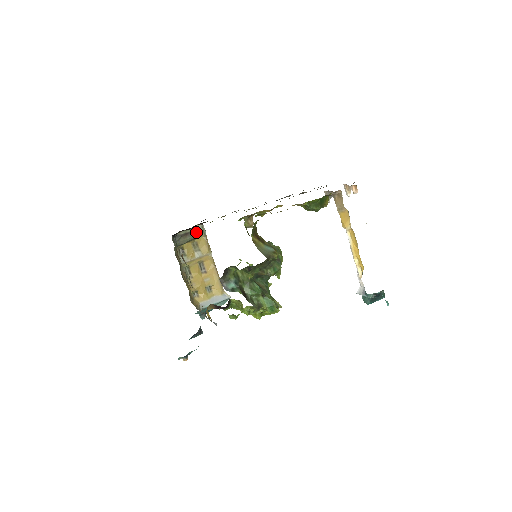
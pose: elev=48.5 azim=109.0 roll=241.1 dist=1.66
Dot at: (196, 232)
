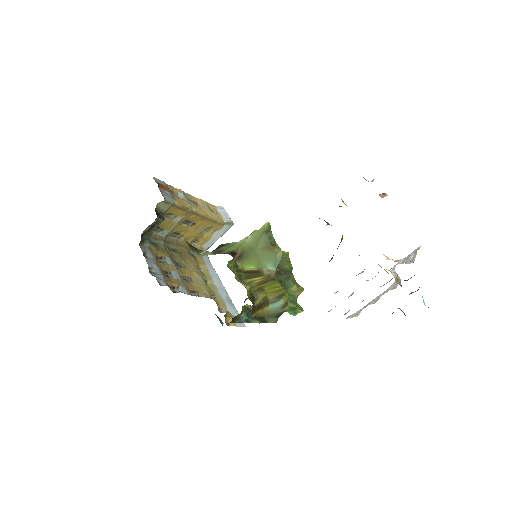
Dot at: (161, 209)
